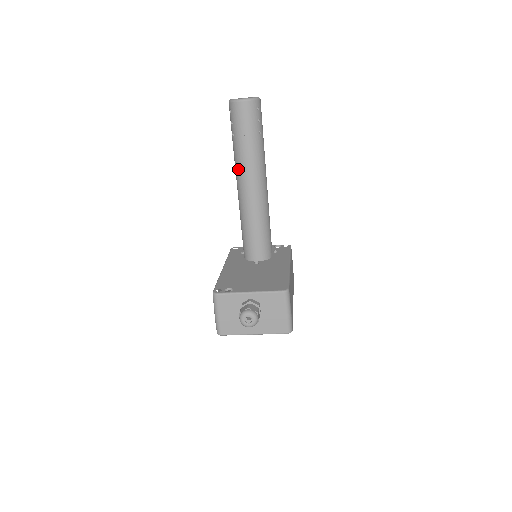
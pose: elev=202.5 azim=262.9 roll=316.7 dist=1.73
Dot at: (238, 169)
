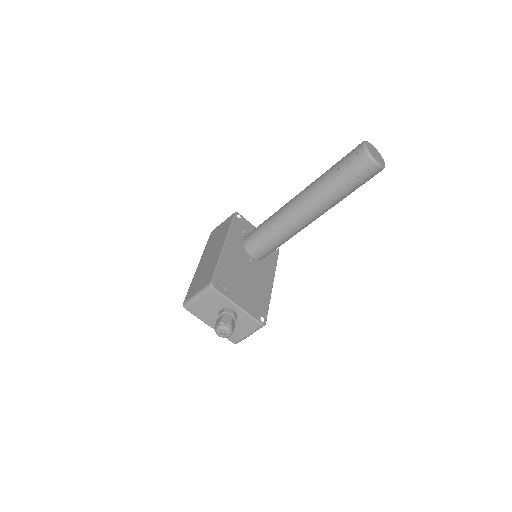
Dot at: (312, 194)
